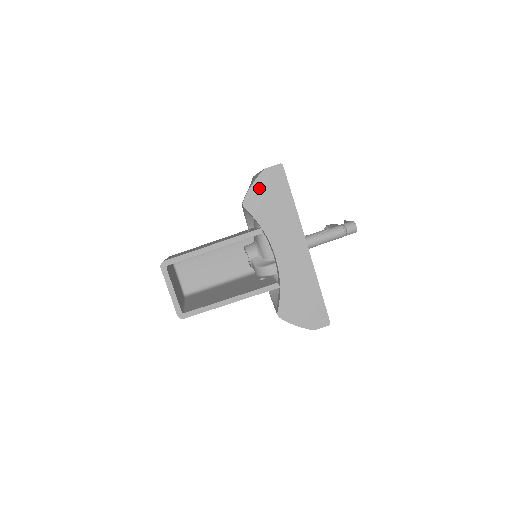
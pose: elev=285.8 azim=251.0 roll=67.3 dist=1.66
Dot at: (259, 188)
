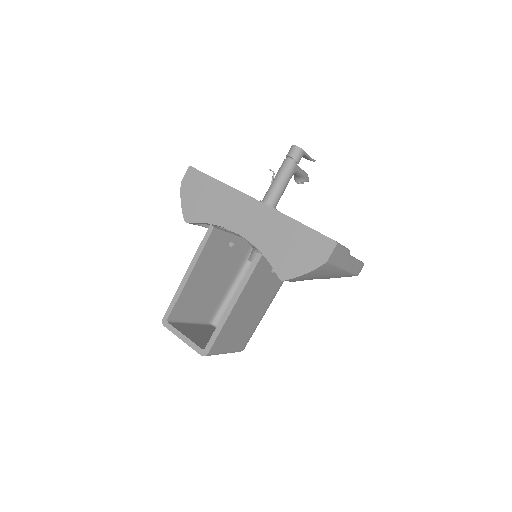
Dot at: (187, 199)
